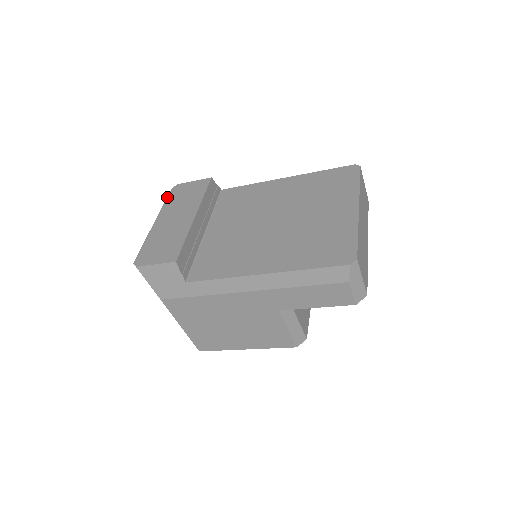
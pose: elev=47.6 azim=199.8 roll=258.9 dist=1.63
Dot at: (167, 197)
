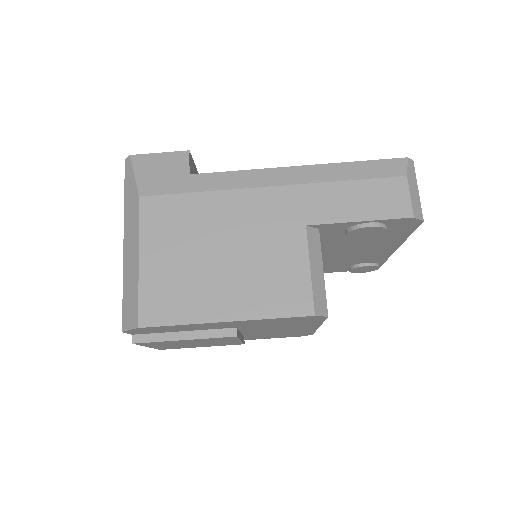
Dot at: occluded
